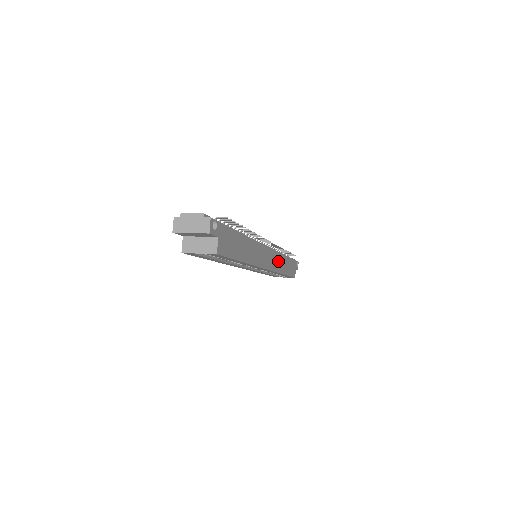
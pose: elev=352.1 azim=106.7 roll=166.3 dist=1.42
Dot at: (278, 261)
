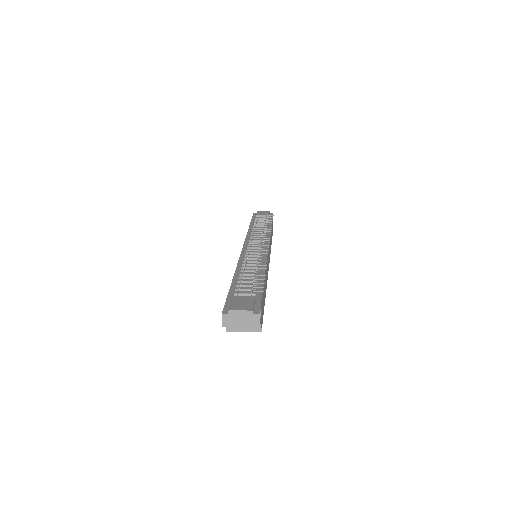
Dot at: occluded
